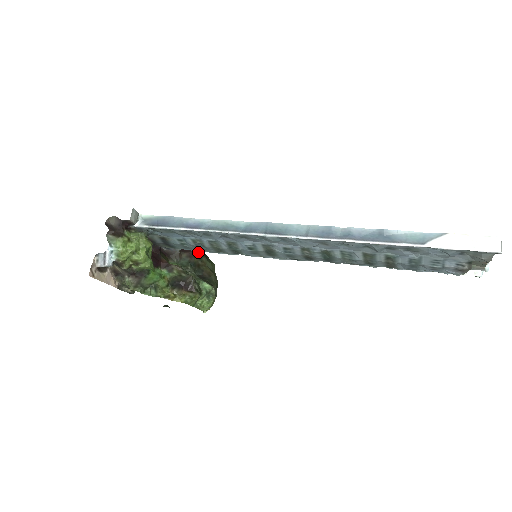
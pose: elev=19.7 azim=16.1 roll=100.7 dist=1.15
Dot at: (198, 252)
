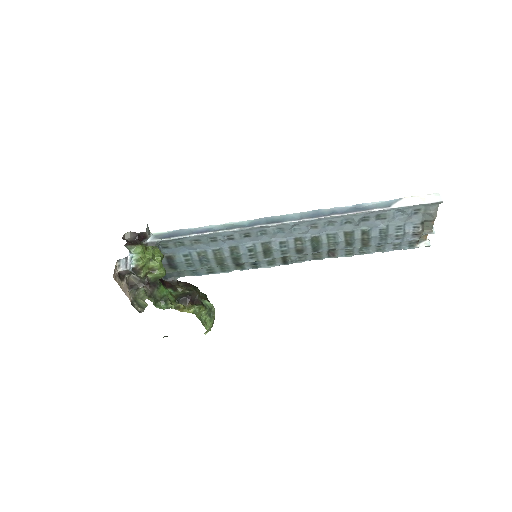
Dot at: (191, 284)
